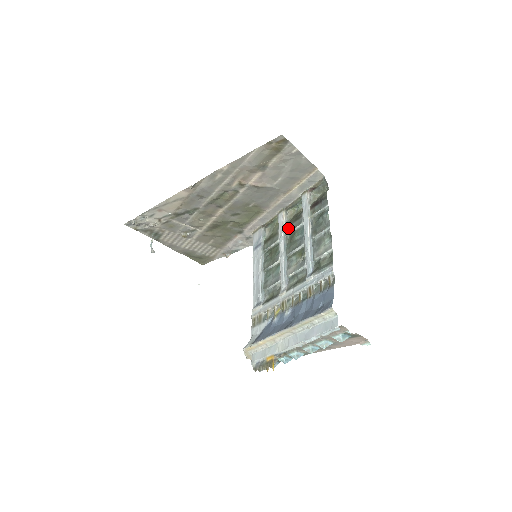
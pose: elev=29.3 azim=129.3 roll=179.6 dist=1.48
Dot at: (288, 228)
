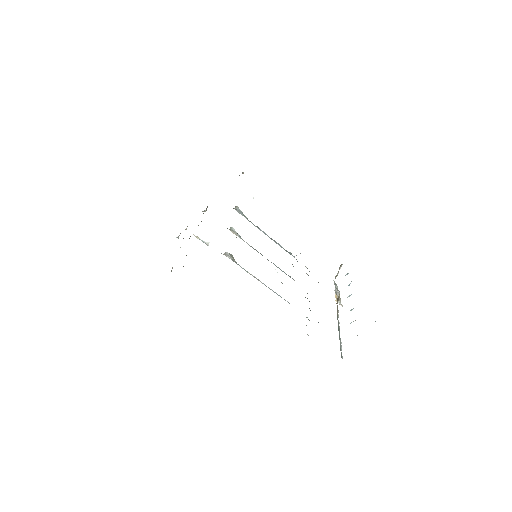
Dot at: occluded
